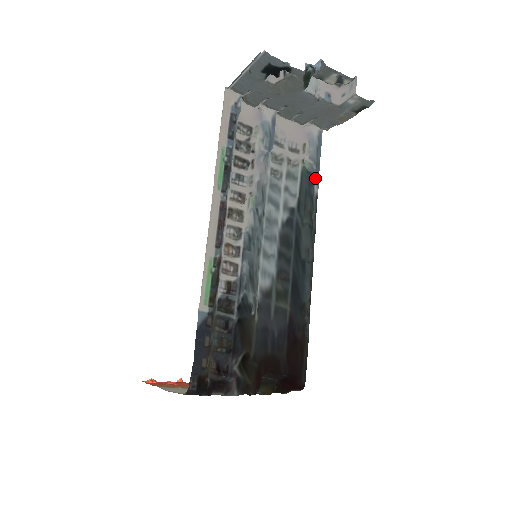
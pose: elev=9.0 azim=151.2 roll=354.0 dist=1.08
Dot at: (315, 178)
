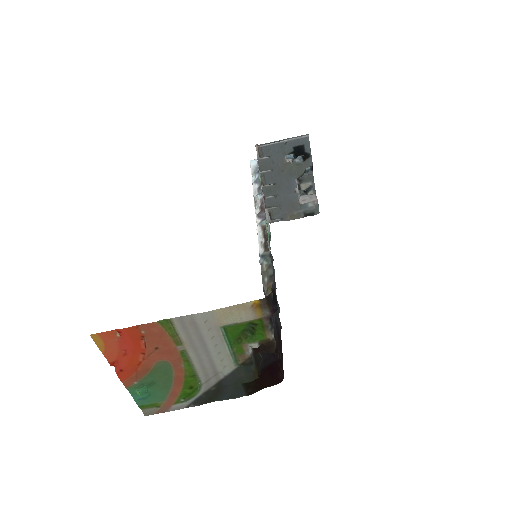
Dot at: occluded
